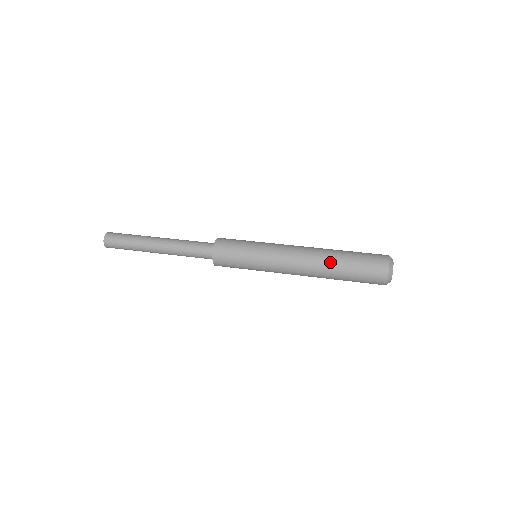
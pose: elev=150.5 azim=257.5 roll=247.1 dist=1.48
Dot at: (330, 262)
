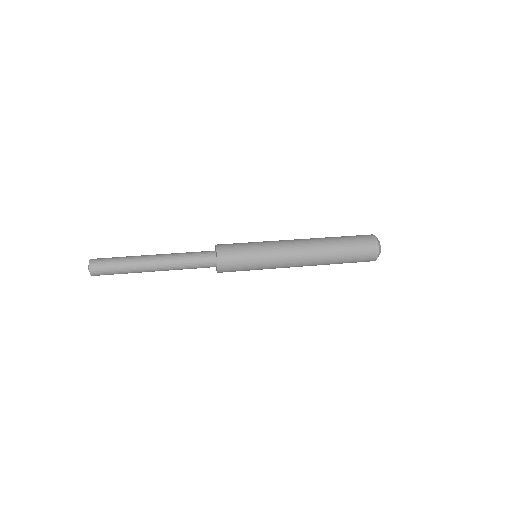
Dot at: (329, 259)
